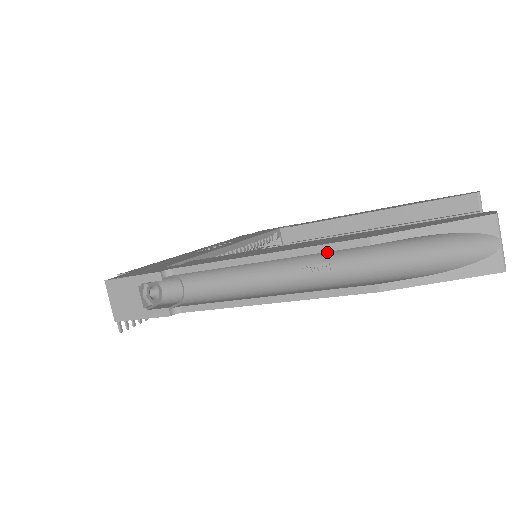
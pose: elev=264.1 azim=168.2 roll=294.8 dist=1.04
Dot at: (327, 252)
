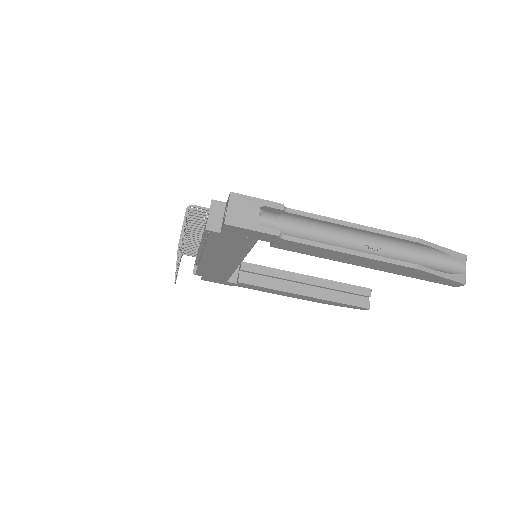
Dot at: (387, 241)
